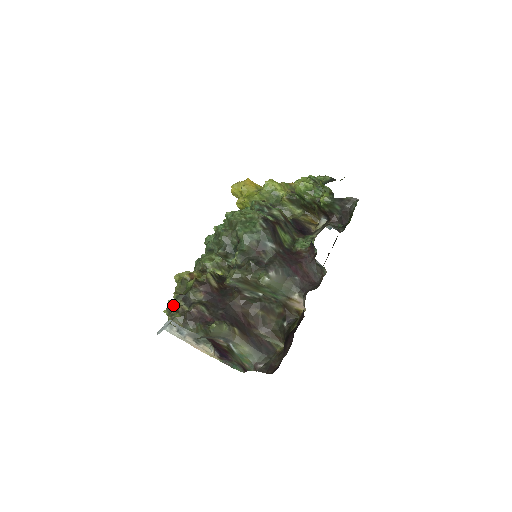
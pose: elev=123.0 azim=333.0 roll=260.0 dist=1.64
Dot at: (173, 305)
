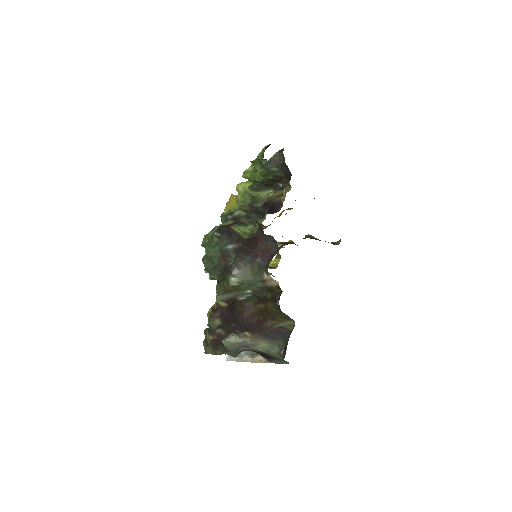
Dot at: (205, 341)
